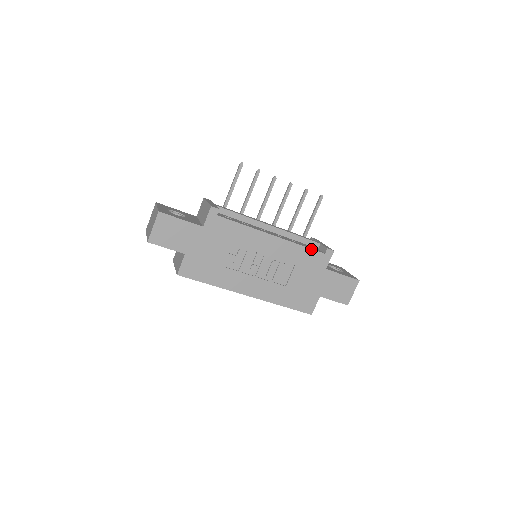
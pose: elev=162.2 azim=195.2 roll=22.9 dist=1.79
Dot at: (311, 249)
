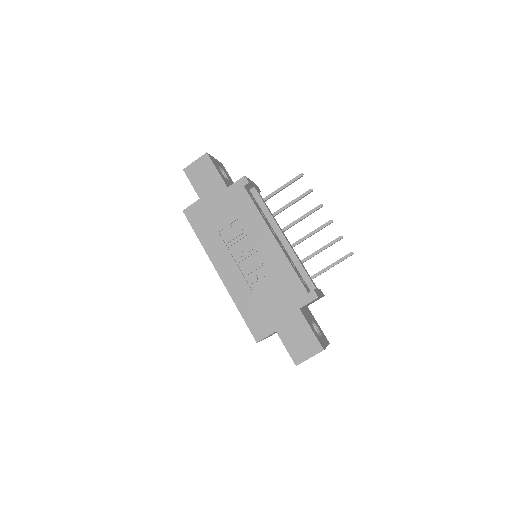
Dot at: (299, 277)
